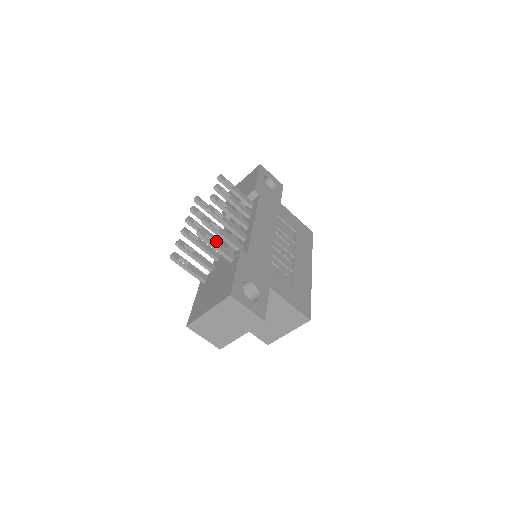
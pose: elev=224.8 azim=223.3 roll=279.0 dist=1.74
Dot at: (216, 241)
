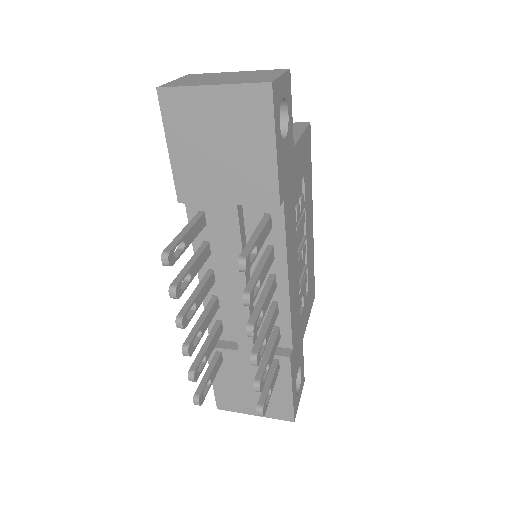
Dot at: (271, 387)
